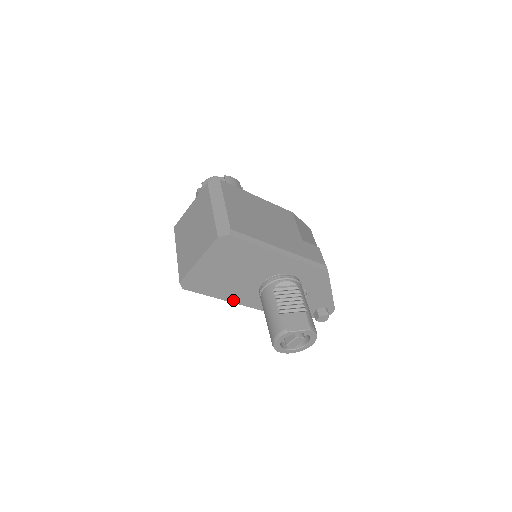
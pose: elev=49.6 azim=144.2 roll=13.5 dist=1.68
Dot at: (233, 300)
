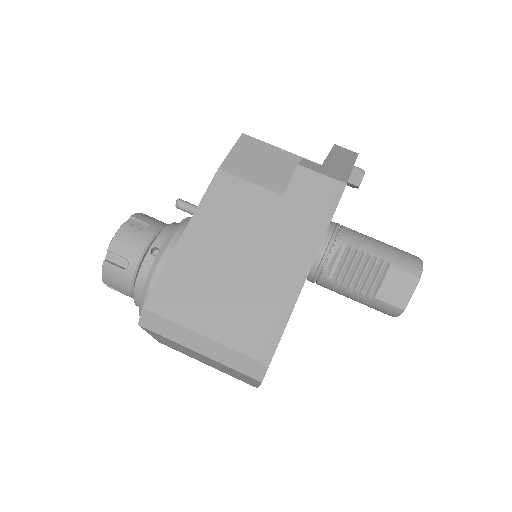
Dot at: occluded
